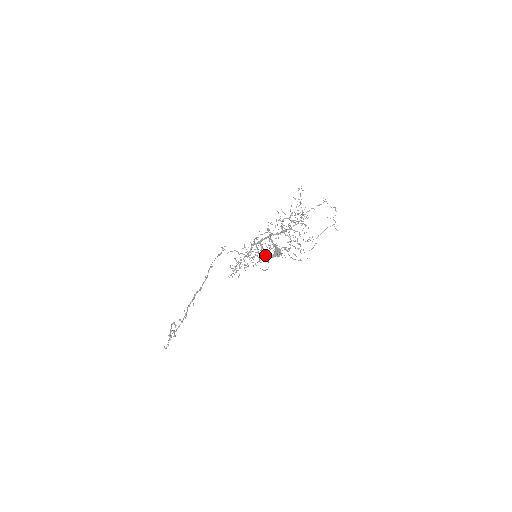
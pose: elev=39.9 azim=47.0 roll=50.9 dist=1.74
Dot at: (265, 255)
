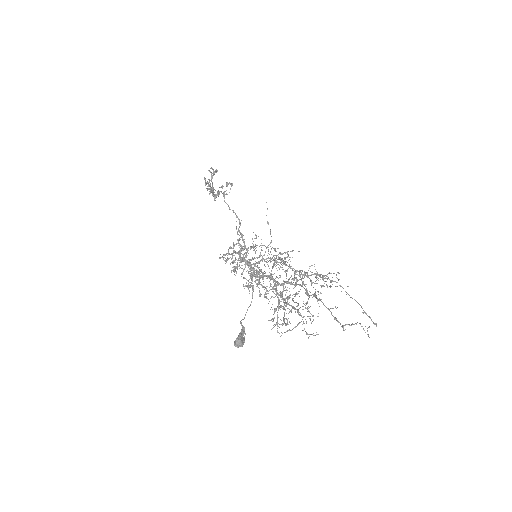
Dot at: occluded
